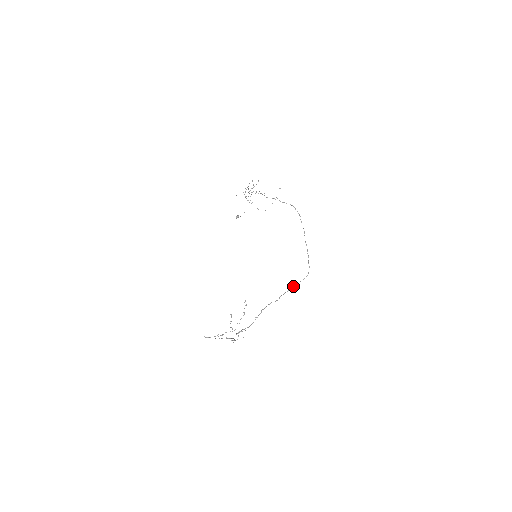
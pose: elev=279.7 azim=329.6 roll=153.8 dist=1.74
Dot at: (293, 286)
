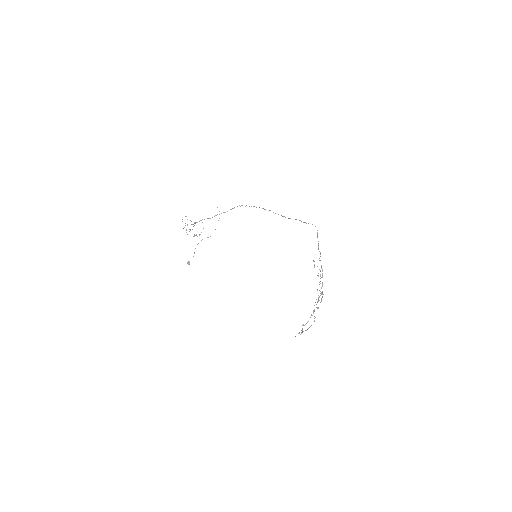
Dot at: occluded
